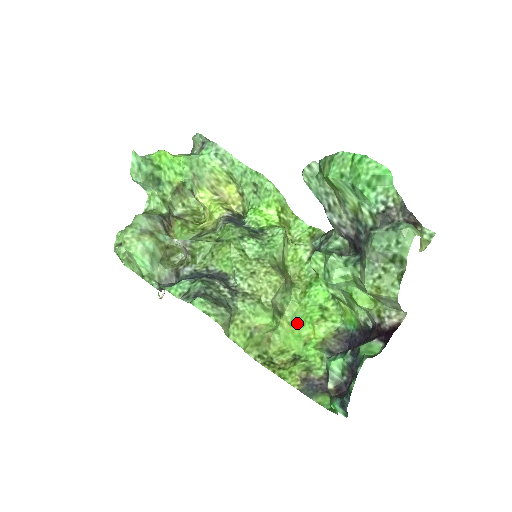
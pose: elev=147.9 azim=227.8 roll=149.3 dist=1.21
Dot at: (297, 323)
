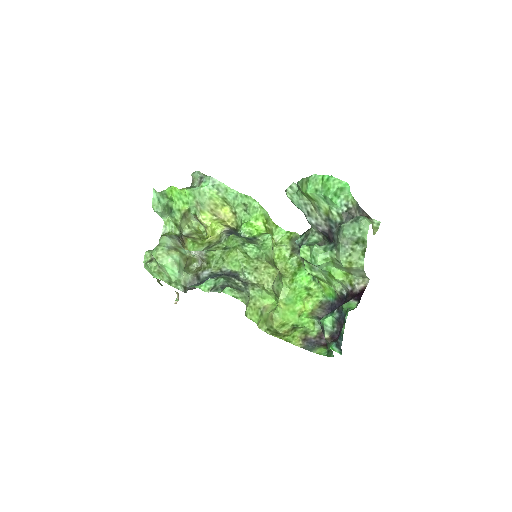
Dot at: (290, 303)
